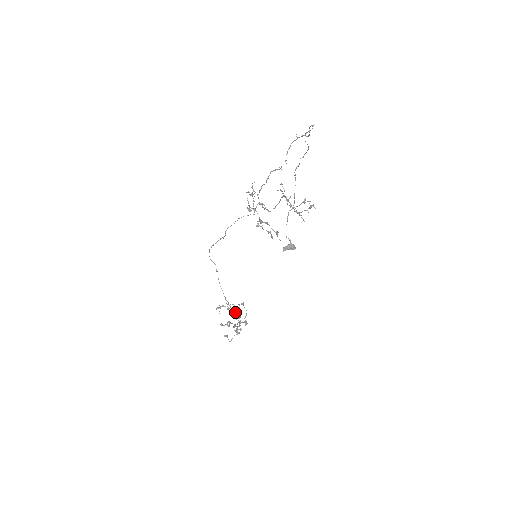
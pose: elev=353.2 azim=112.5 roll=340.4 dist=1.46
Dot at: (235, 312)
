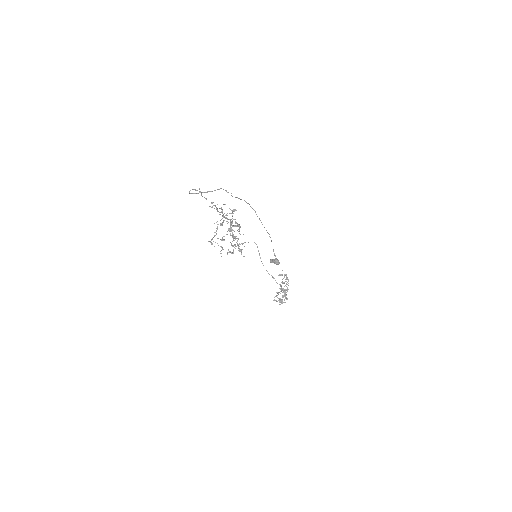
Dot at: occluded
